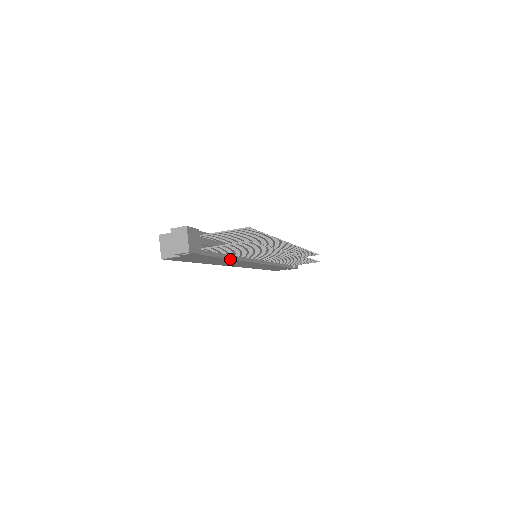
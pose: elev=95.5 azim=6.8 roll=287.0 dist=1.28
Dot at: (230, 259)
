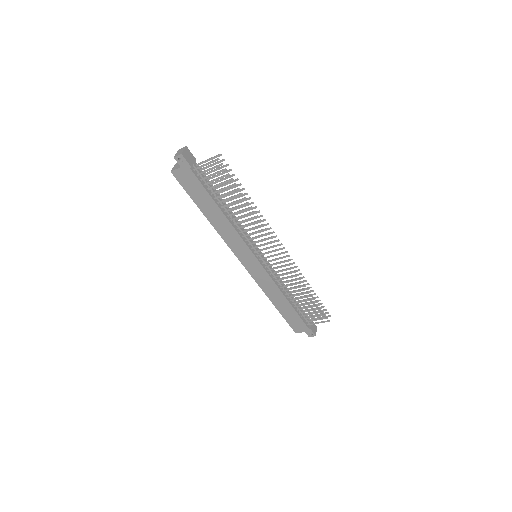
Dot at: (220, 210)
